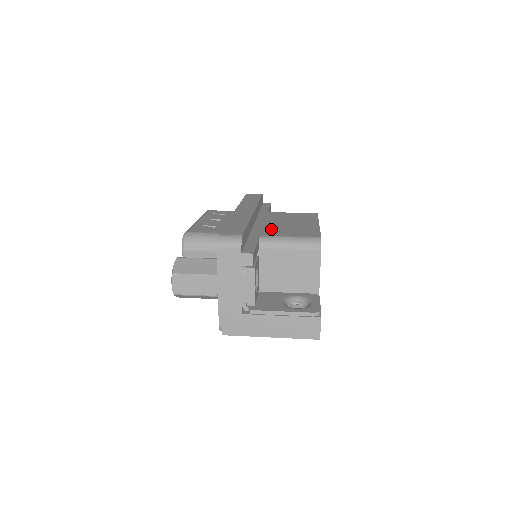
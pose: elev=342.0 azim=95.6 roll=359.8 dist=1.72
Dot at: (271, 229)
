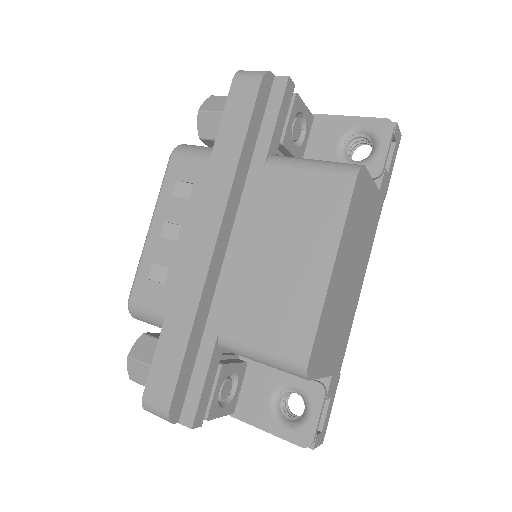
Dot at: (242, 298)
